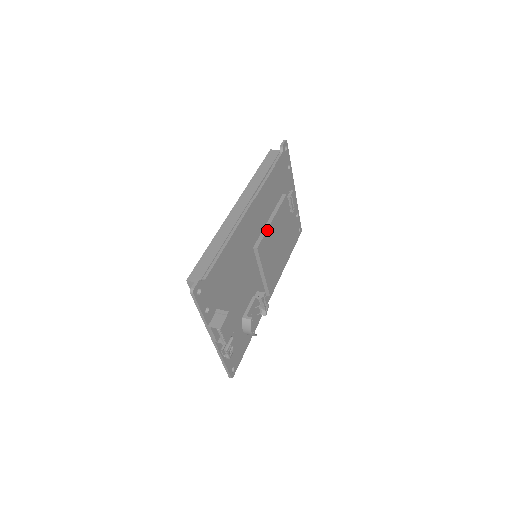
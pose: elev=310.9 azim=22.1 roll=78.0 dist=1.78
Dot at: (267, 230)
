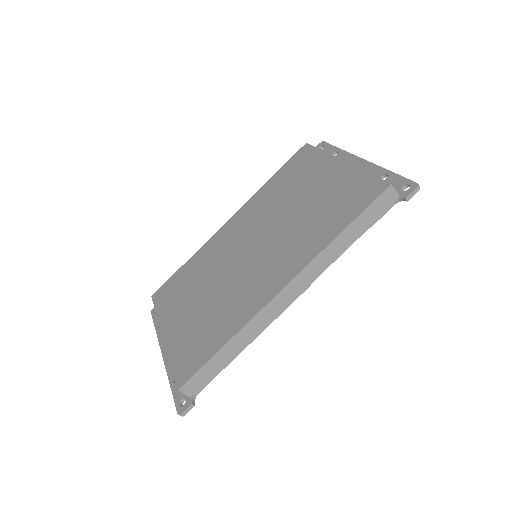
Dot at: occluded
